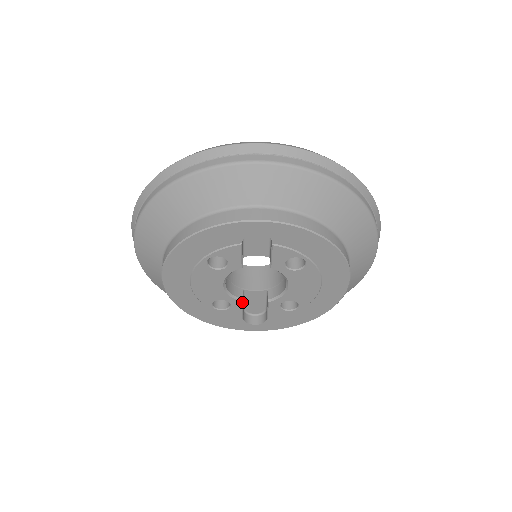
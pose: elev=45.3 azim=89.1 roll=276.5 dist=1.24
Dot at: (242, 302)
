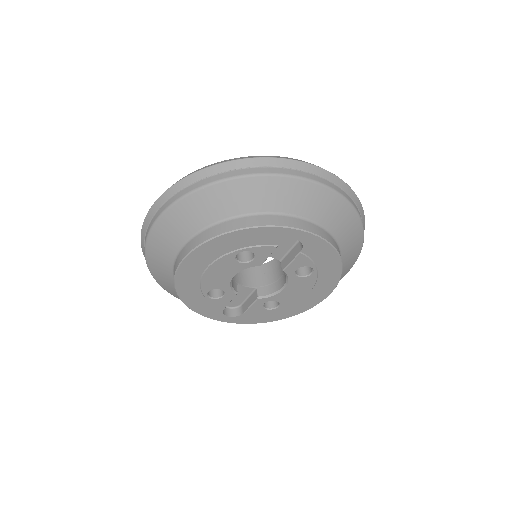
Dot at: occluded
